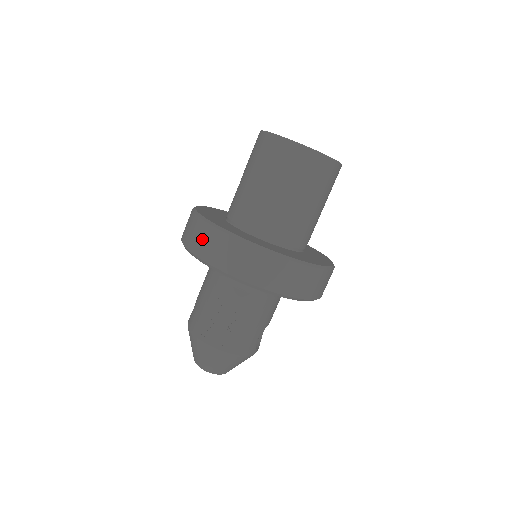
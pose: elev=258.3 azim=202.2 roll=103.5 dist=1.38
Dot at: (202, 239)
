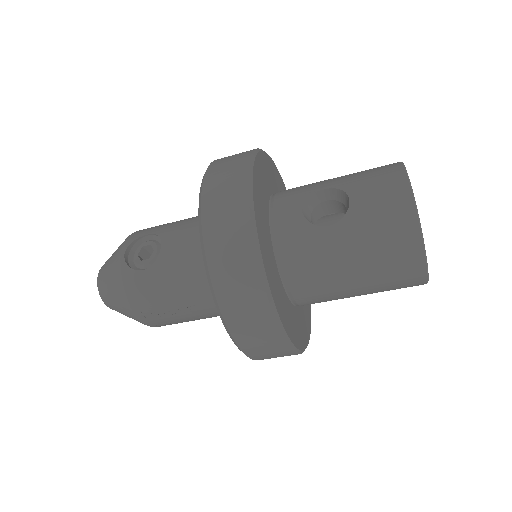
Dot at: (248, 314)
